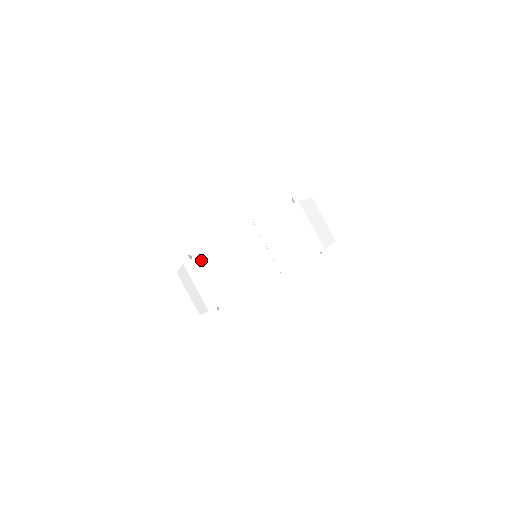
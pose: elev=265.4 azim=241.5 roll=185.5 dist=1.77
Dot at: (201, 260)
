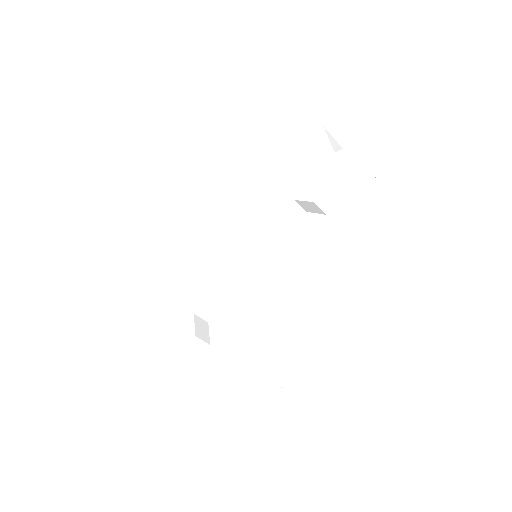
Dot at: (312, 273)
